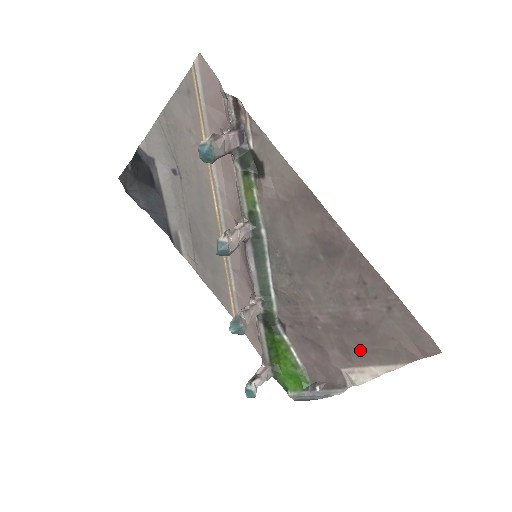
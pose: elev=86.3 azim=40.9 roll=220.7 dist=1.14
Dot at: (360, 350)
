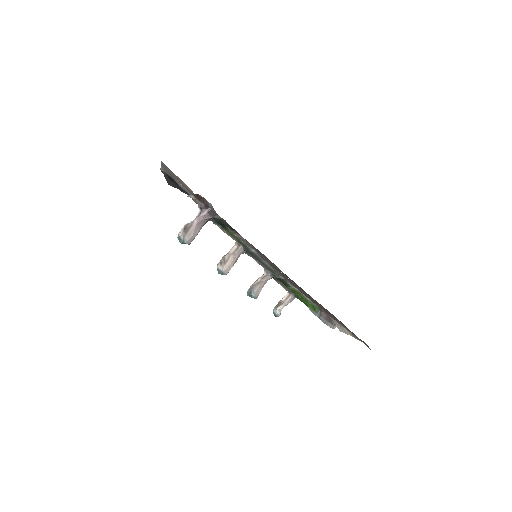
Dot at: occluded
